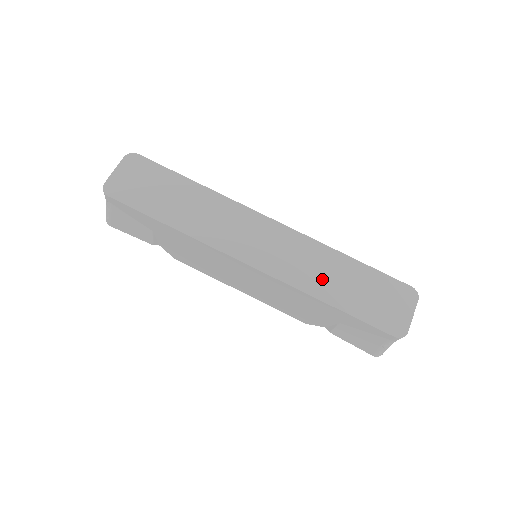
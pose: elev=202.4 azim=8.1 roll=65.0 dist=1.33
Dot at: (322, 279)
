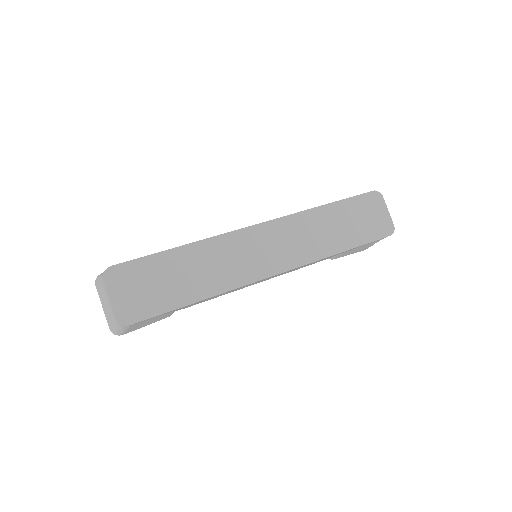
Dot at: (325, 238)
